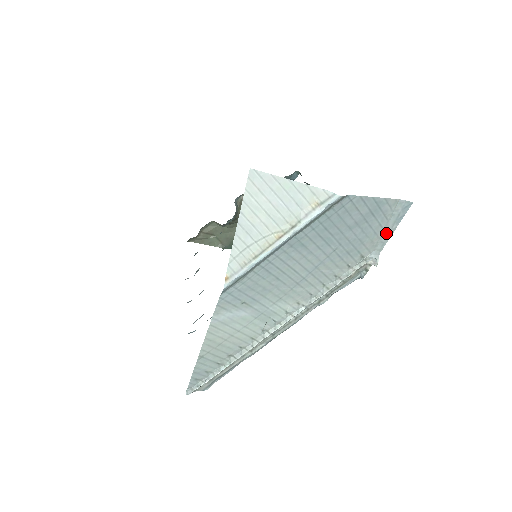
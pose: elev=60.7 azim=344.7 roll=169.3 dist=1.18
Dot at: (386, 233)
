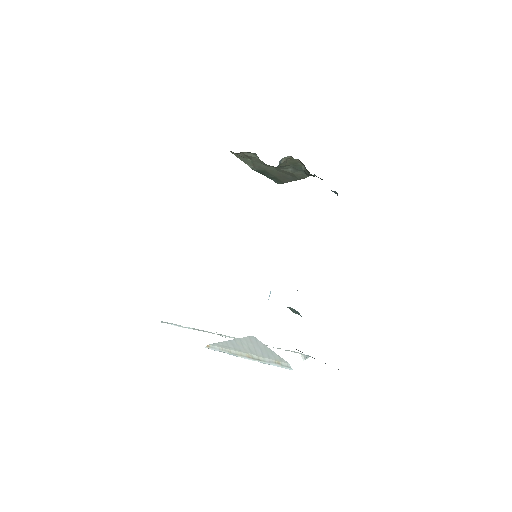
Dot at: occluded
